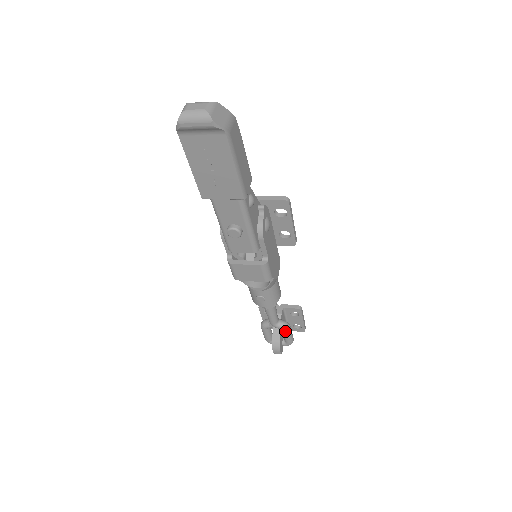
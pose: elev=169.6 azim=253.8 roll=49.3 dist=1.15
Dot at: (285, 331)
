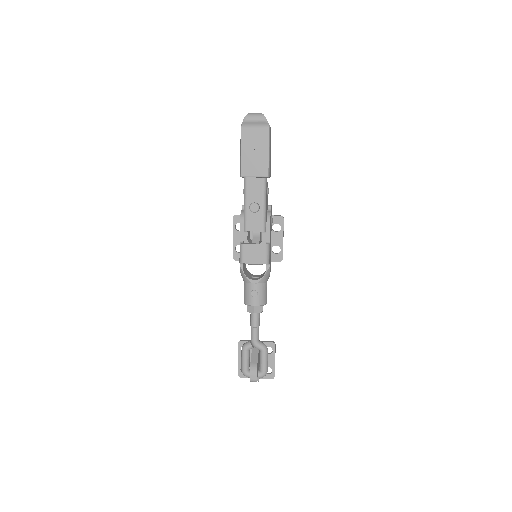
Dot at: (264, 351)
